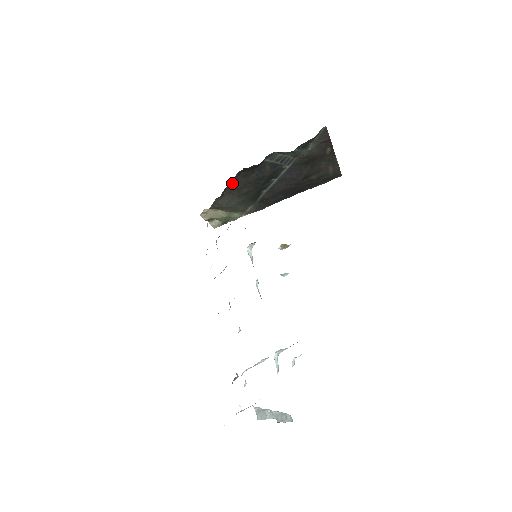
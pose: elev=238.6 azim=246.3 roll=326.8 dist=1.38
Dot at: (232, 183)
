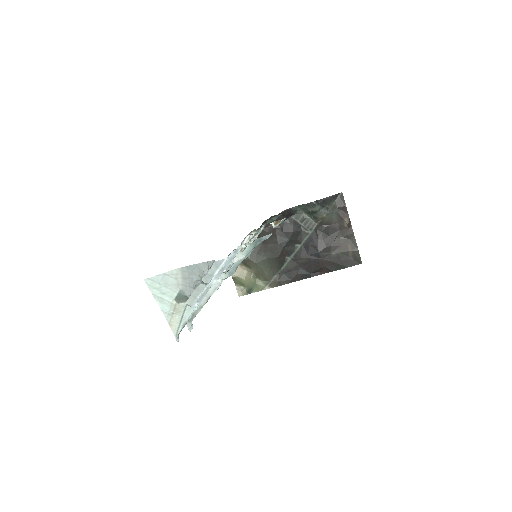
Dot at: (262, 236)
